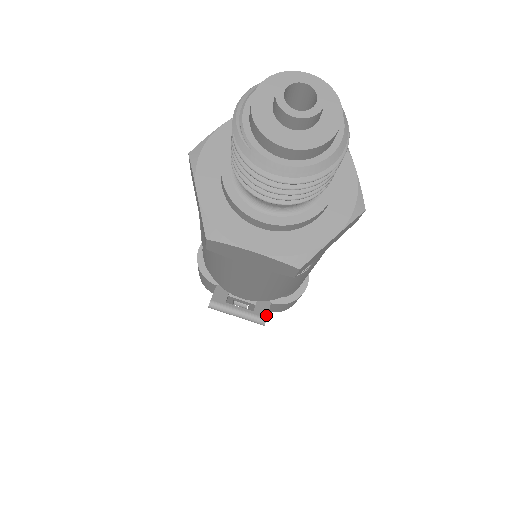
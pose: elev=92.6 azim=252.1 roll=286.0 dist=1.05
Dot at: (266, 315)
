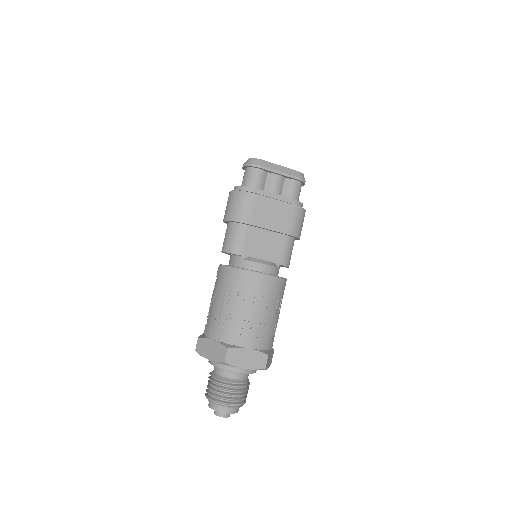
Dot at: occluded
